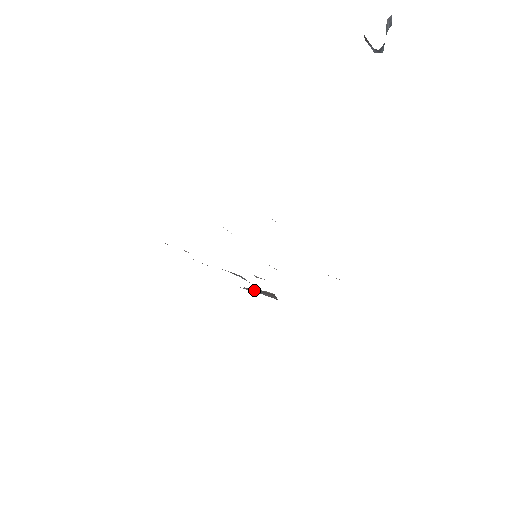
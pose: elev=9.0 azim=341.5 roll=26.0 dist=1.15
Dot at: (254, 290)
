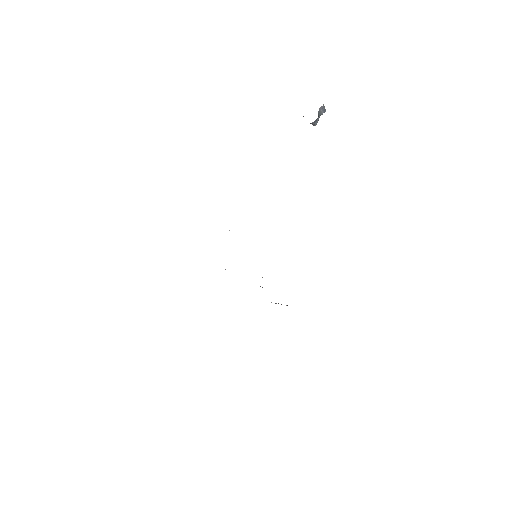
Dot at: (276, 303)
